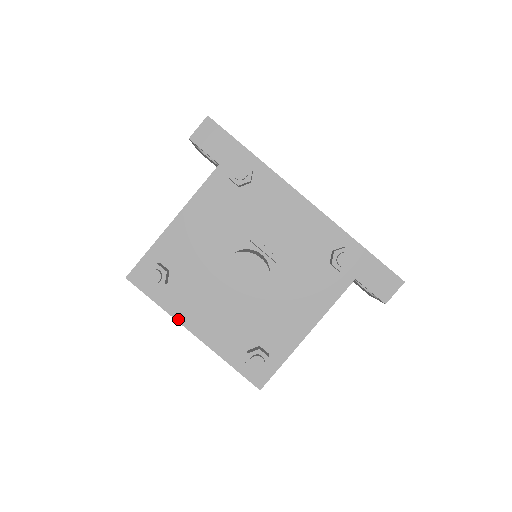
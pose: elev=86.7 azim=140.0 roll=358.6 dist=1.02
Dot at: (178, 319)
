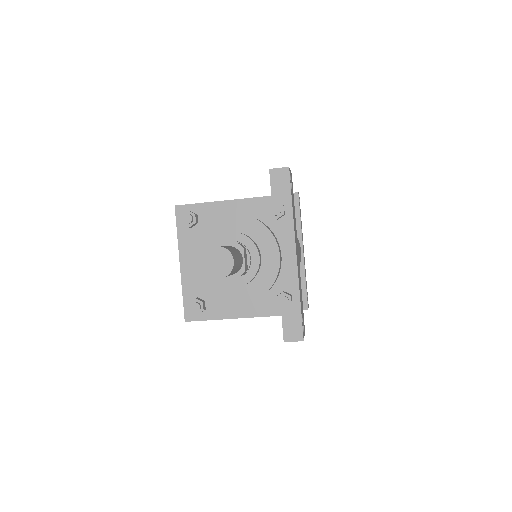
Dot at: (180, 250)
